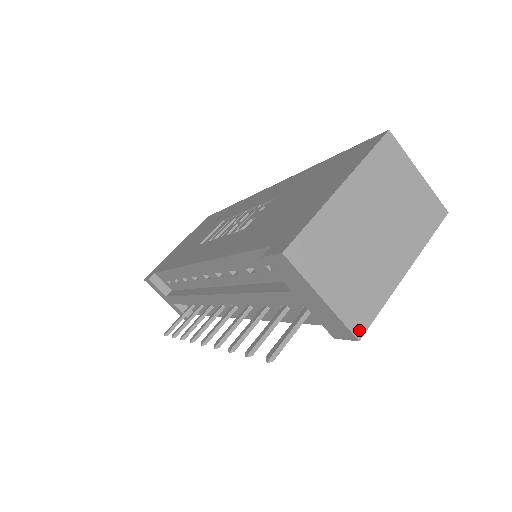
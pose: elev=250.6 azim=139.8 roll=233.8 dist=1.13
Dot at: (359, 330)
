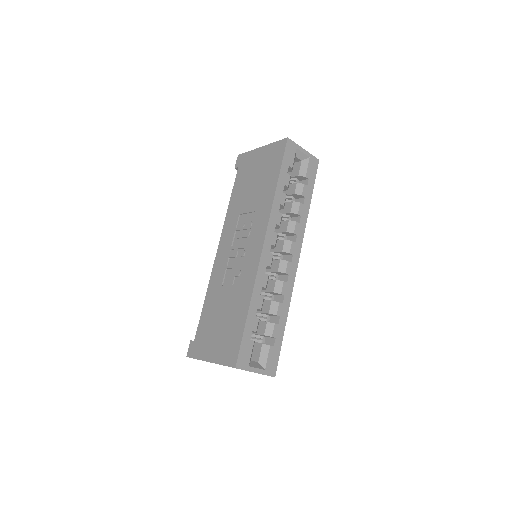
Dot at: occluded
